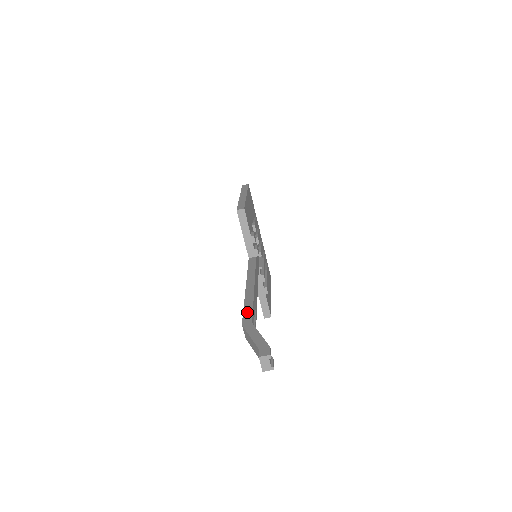
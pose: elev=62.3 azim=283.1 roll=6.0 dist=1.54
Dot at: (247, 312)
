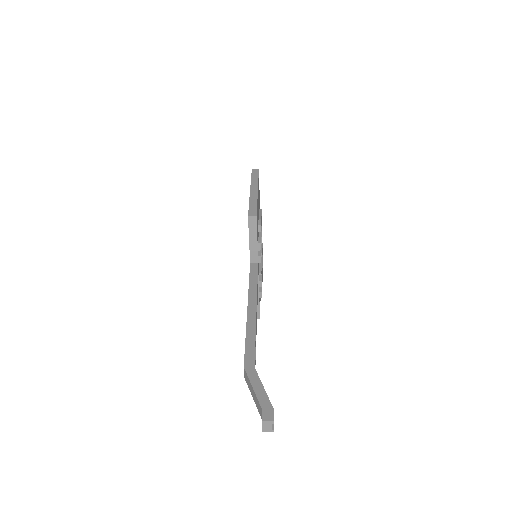
Dot at: (249, 349)
